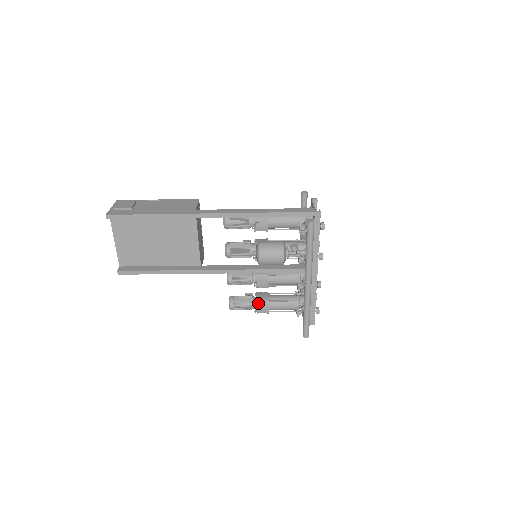
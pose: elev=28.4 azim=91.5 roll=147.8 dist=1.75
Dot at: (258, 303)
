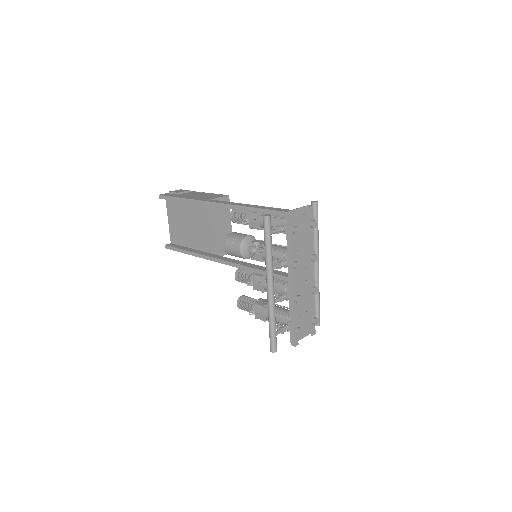
Dot at: (256, 307)
